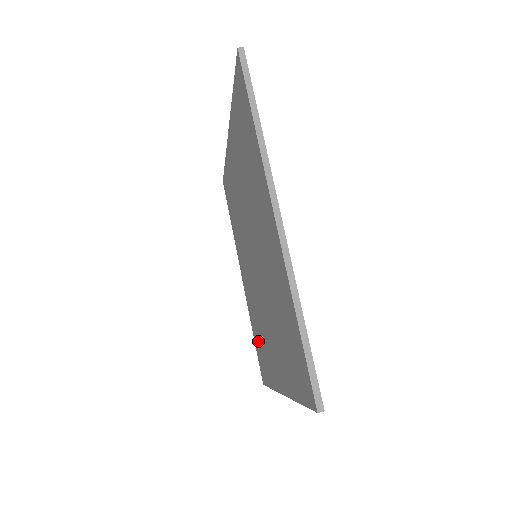
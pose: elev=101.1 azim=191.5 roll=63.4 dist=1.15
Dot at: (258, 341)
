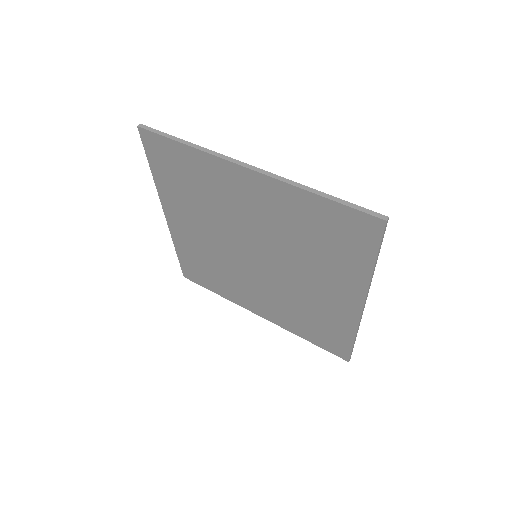
Dot at: (313, 329)
